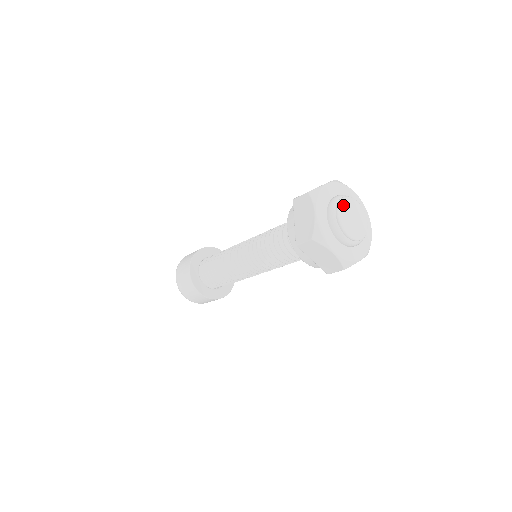
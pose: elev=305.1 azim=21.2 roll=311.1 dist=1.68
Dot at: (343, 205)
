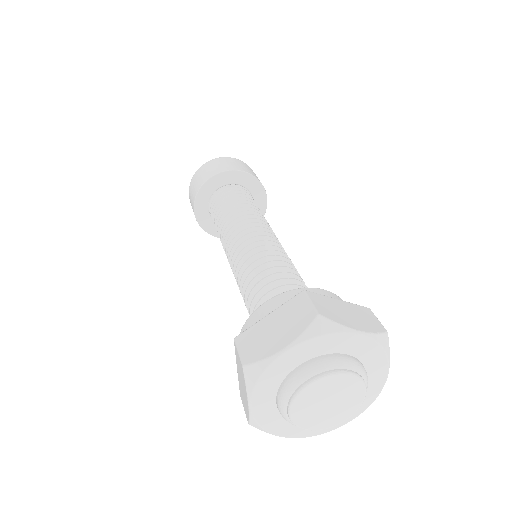
Dot at: (334, 380)
